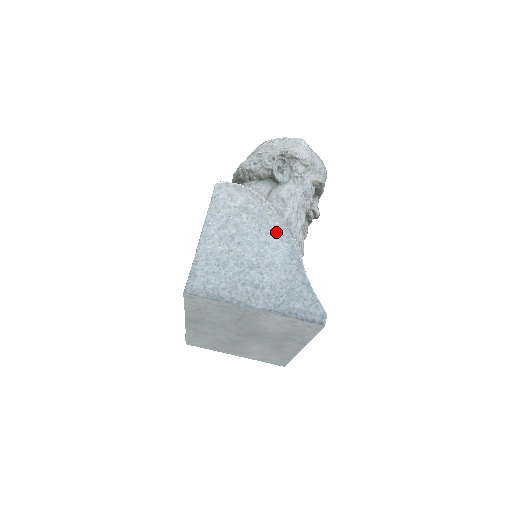
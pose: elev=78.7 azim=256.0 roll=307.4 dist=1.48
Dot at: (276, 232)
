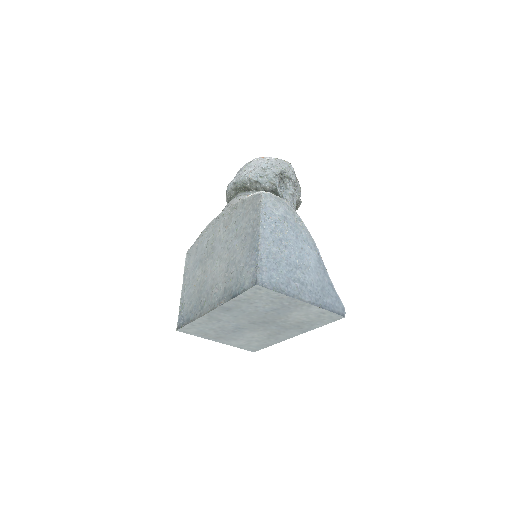
Dot at: (307, 241)
